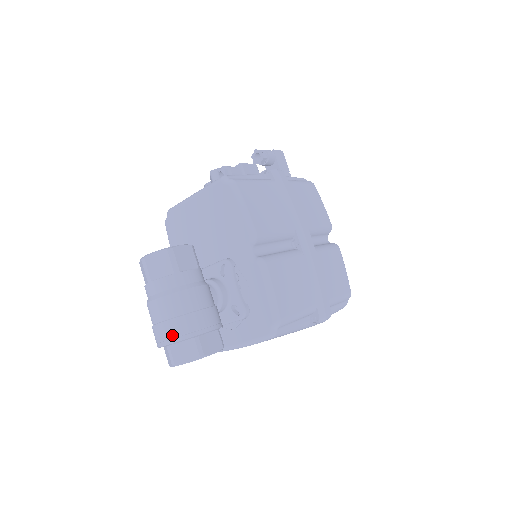
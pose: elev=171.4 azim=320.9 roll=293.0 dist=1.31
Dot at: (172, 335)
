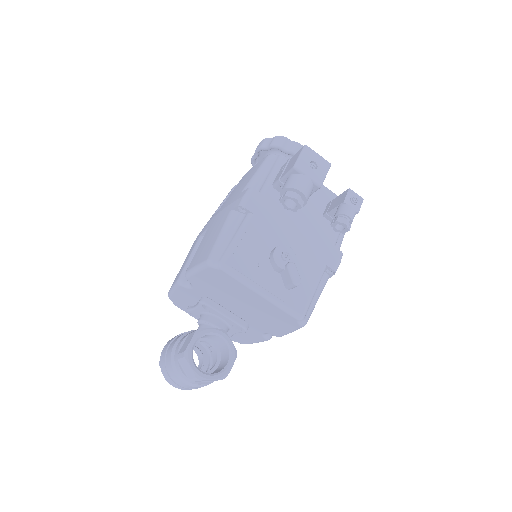
Dot at: occluded
